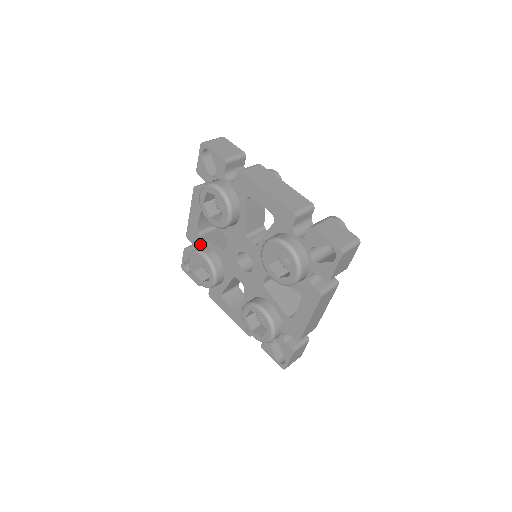
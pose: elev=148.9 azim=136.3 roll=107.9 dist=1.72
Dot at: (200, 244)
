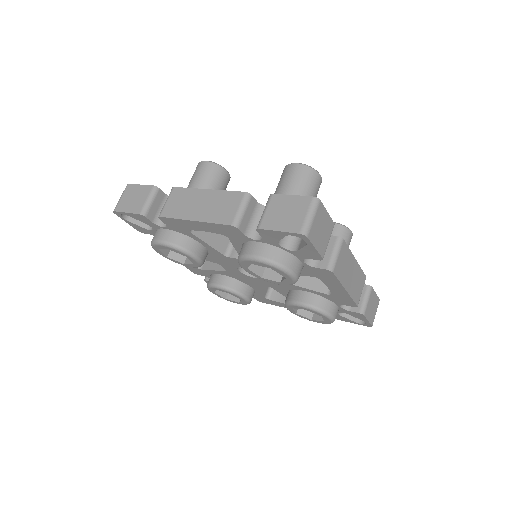
Dot at: (208, 274)
